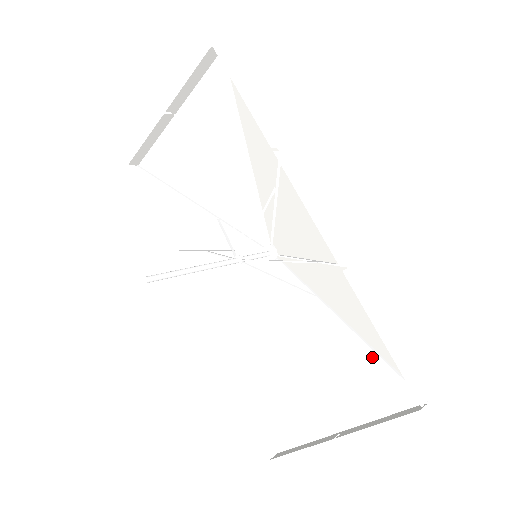
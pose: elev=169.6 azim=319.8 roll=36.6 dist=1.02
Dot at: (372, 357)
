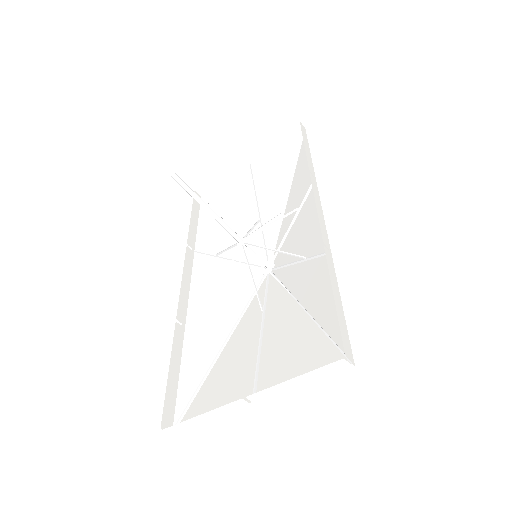
Dot at: (317, 335)
